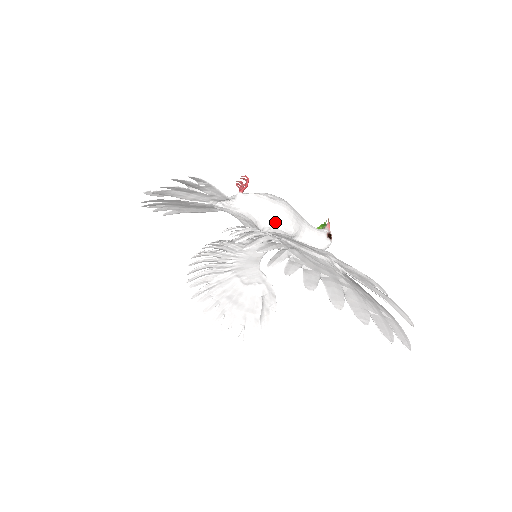
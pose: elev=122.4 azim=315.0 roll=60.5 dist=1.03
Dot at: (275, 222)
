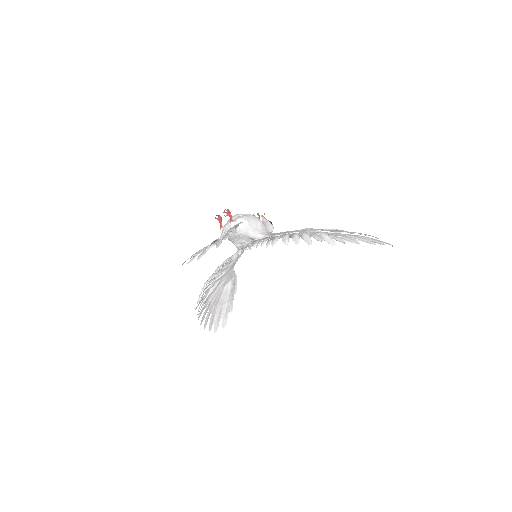
Dot at: (259, 229)
